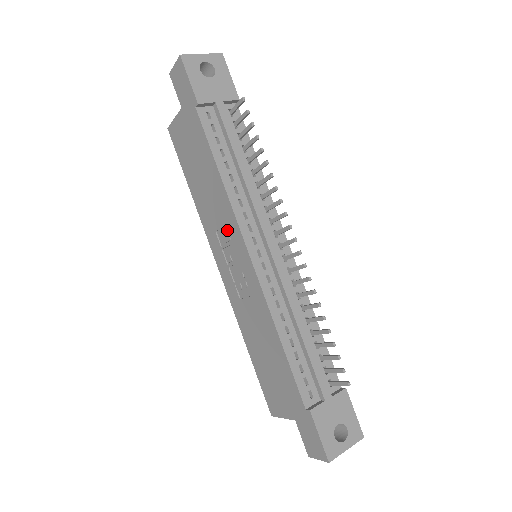
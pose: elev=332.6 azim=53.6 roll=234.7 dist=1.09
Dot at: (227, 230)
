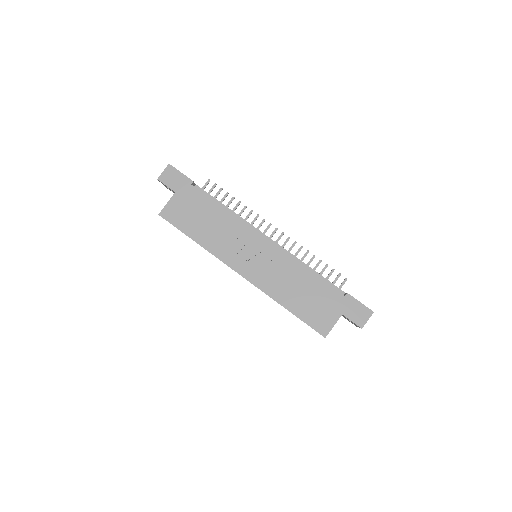
Dot at: (240, 240)
